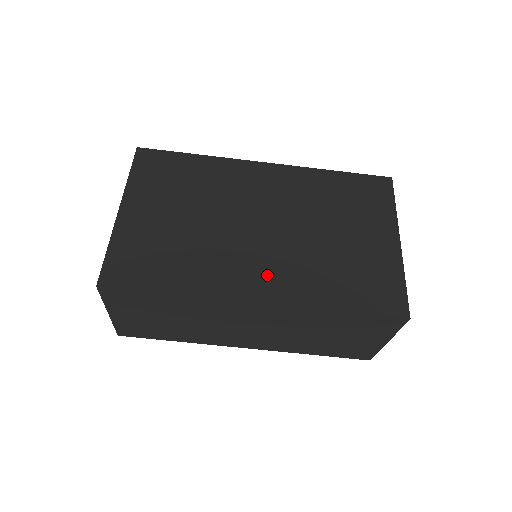
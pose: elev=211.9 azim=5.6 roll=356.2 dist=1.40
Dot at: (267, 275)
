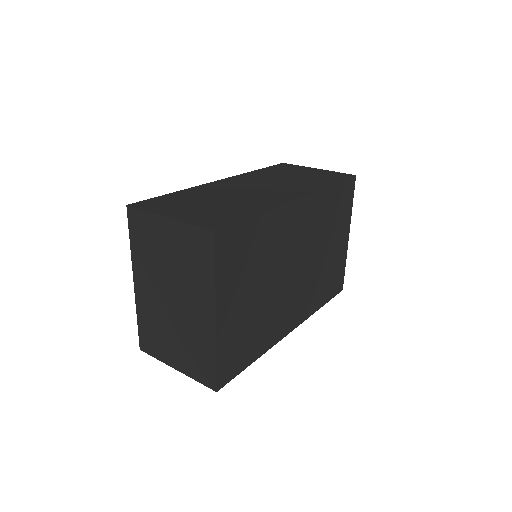
Dot at: (297, 308)
